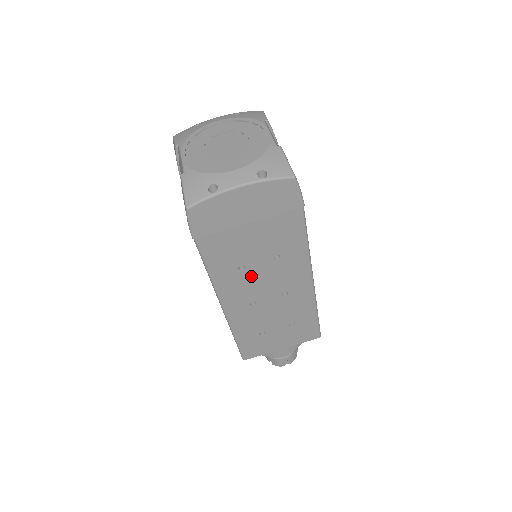
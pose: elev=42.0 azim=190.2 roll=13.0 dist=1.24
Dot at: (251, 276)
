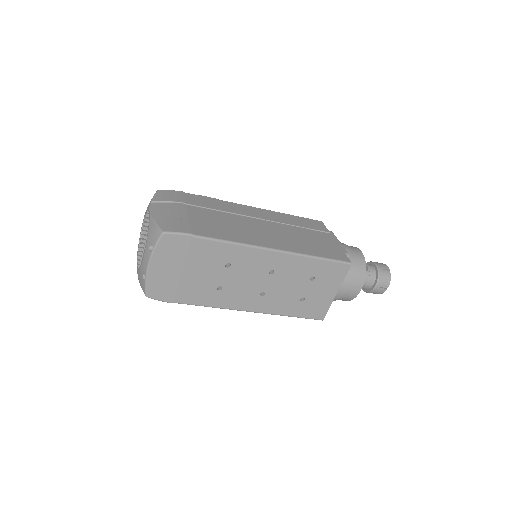
Dot at: (233, 286)
